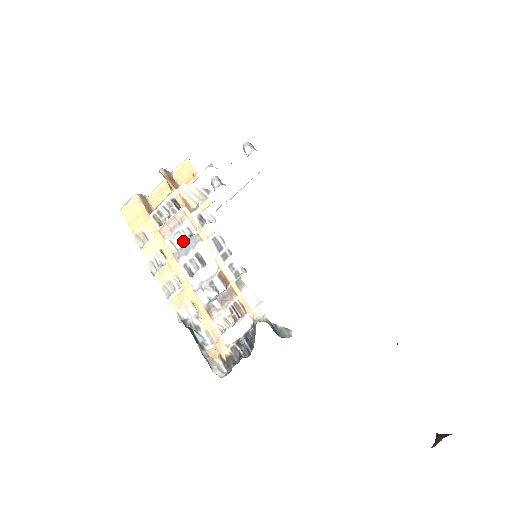
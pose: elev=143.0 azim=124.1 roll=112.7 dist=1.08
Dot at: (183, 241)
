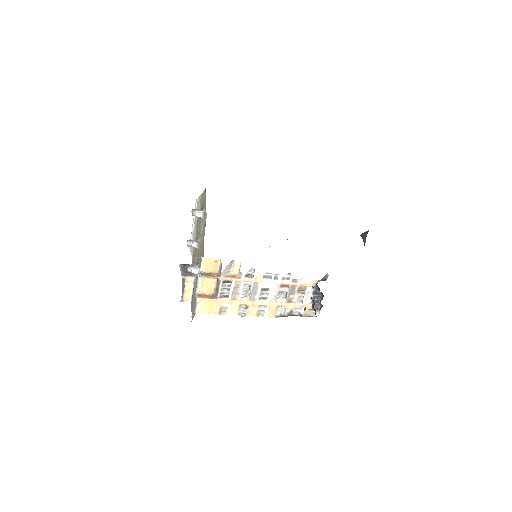
Dot at: (247, 291)
